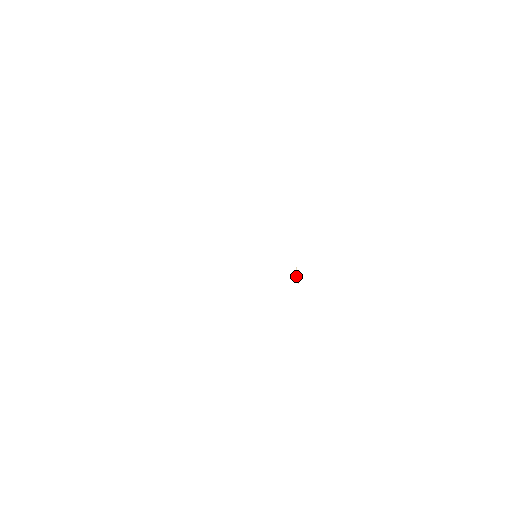
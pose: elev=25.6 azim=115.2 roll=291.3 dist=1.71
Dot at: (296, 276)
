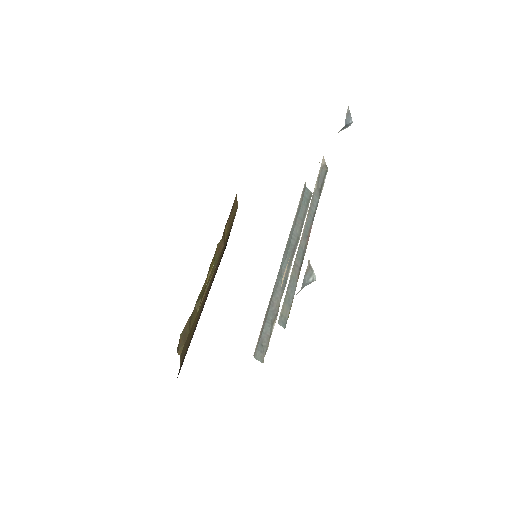
Dot at: occluded
